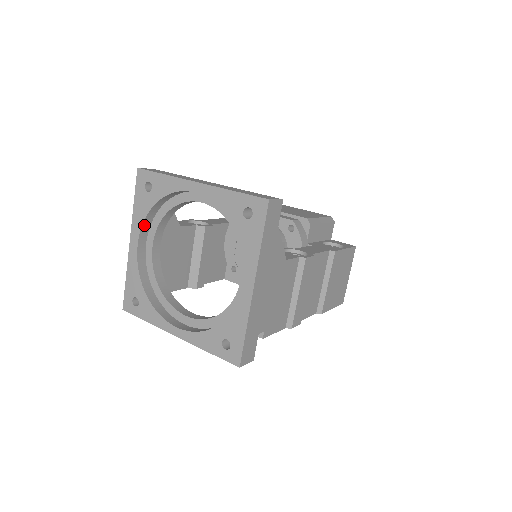
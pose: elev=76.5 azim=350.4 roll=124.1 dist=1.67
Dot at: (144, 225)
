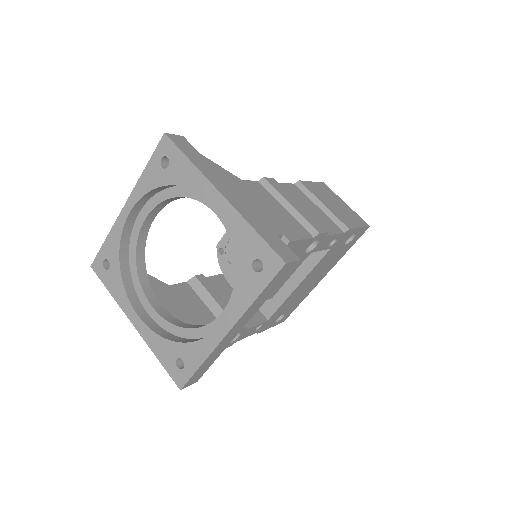
Dot at: (130, 297)
